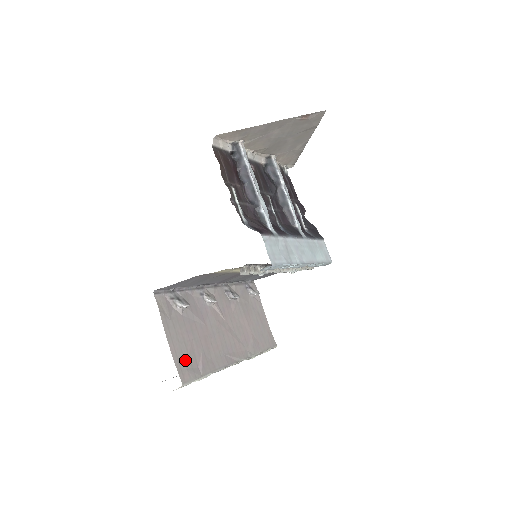
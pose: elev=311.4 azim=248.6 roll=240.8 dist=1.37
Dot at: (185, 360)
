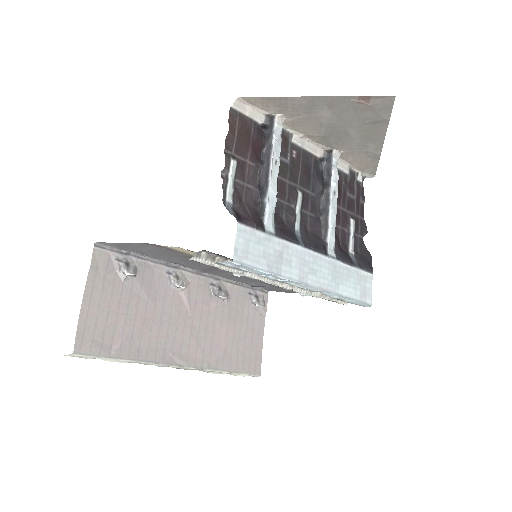
Dot at: (96, 330)
